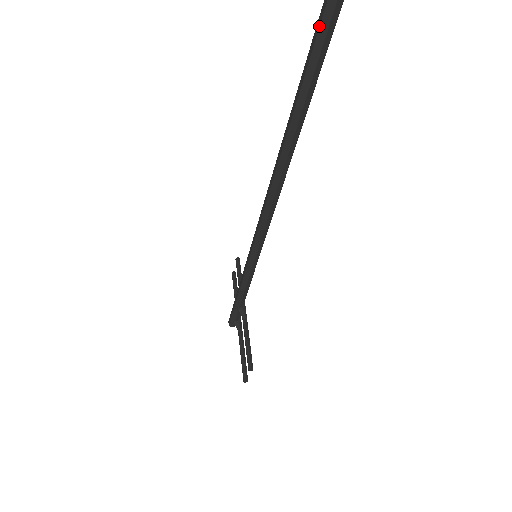
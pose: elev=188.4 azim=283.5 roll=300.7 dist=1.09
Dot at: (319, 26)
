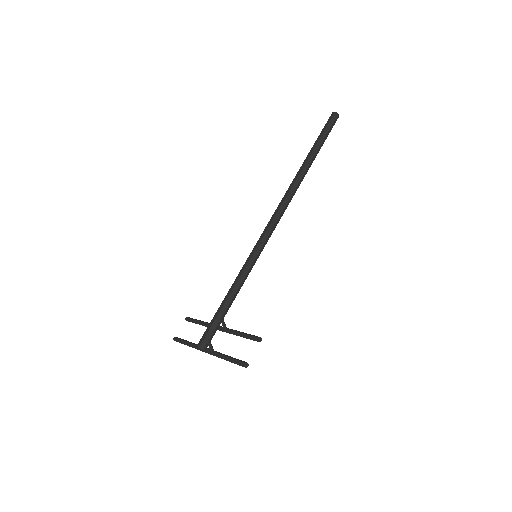
Dot at: (330, 121)
